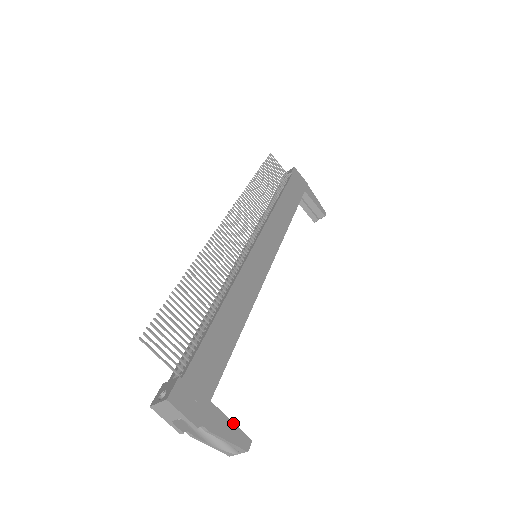
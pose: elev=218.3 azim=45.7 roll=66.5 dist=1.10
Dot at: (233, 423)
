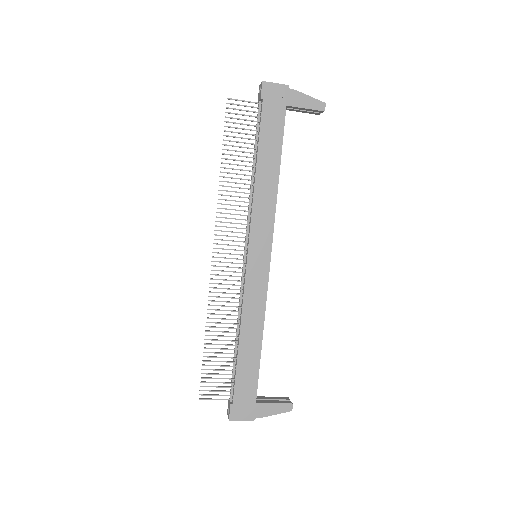
Dot at: (276, 403)
